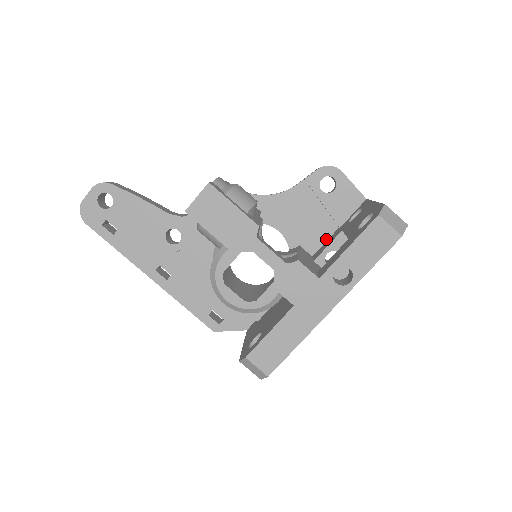
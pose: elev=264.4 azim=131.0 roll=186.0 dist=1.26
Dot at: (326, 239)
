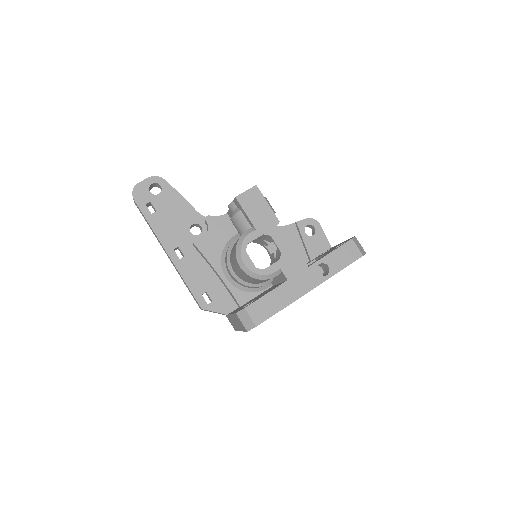
Dot at: occluded
